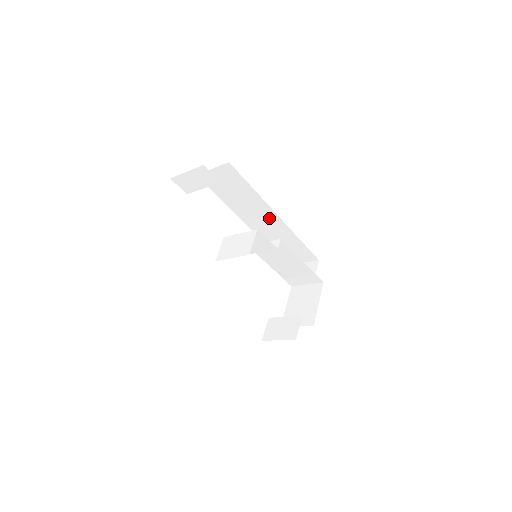
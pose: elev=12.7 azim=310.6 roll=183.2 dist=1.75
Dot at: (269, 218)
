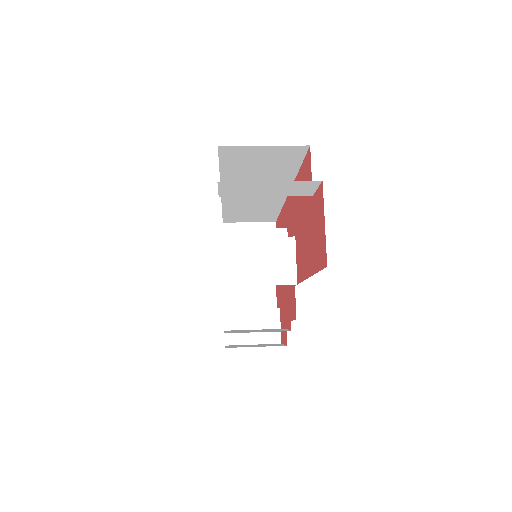
Dot at: occluded
